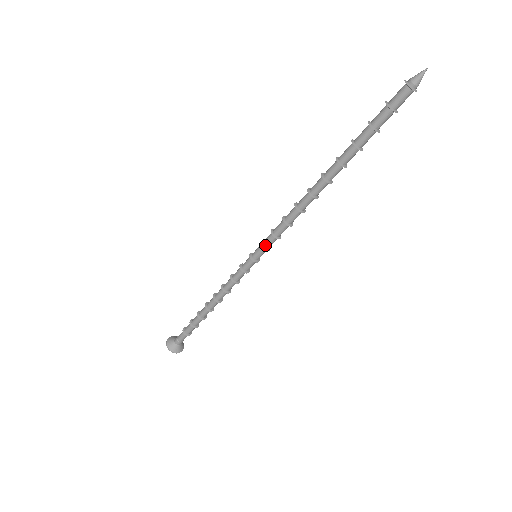
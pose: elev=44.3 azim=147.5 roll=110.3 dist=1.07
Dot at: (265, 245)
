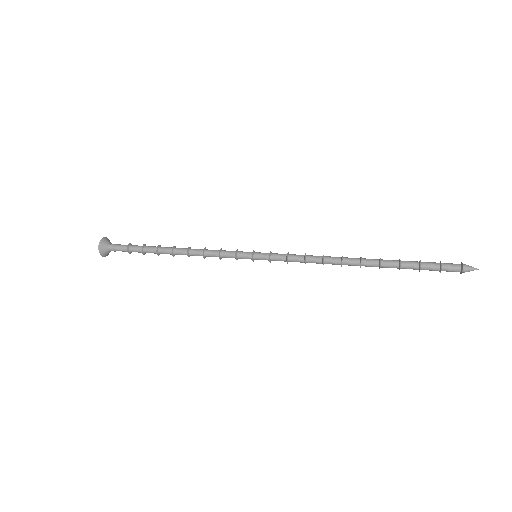
Dot at: occluded
